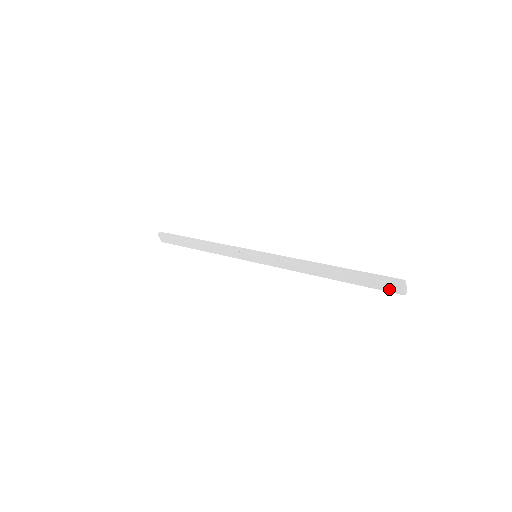
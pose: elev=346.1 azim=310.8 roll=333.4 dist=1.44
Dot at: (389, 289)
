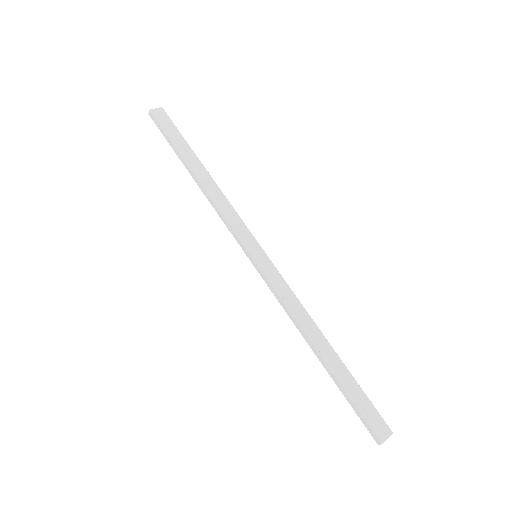
Dot at: (374, 420)
